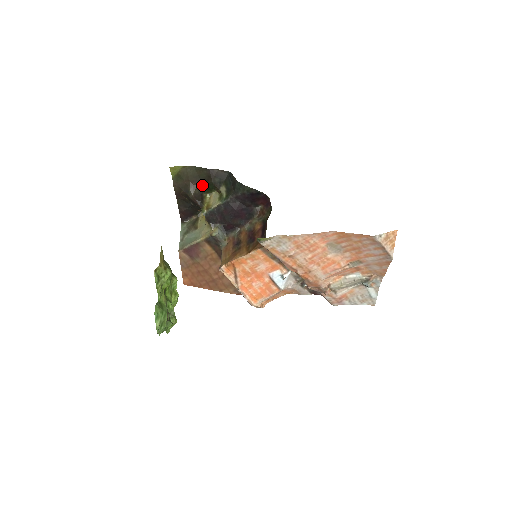
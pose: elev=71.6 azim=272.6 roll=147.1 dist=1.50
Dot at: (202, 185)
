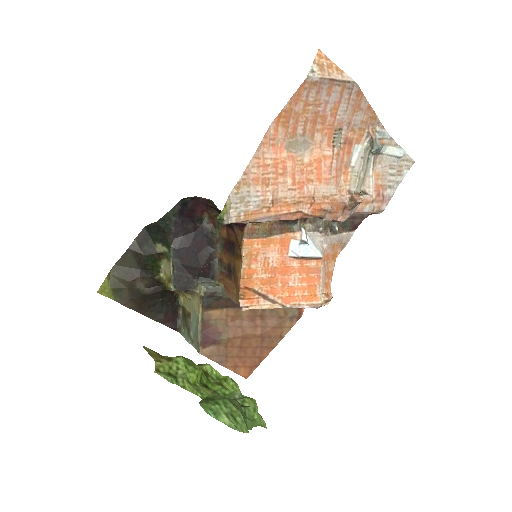
Dot at: (143, 271)
